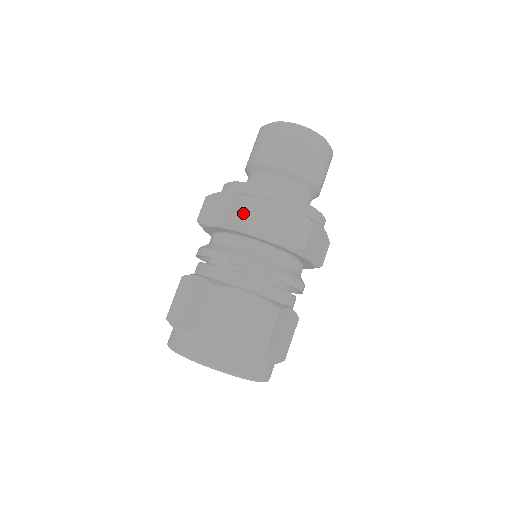
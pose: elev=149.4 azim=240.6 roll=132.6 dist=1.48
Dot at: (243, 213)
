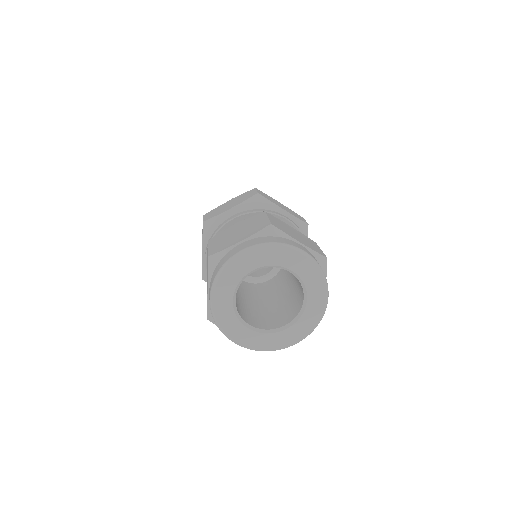
Dot at: (261, 193)
